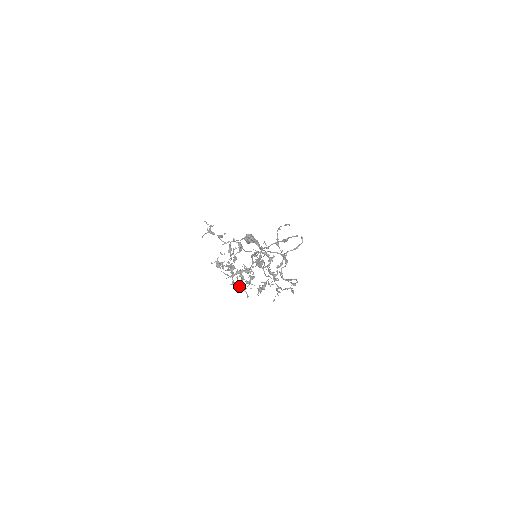
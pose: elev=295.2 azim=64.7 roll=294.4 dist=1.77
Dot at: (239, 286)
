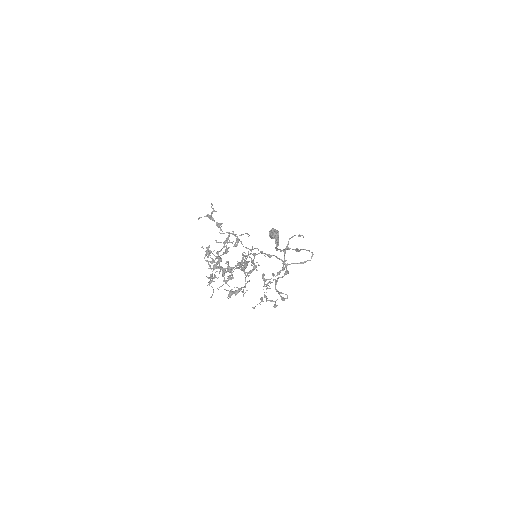
Dot at: (210, 282)
